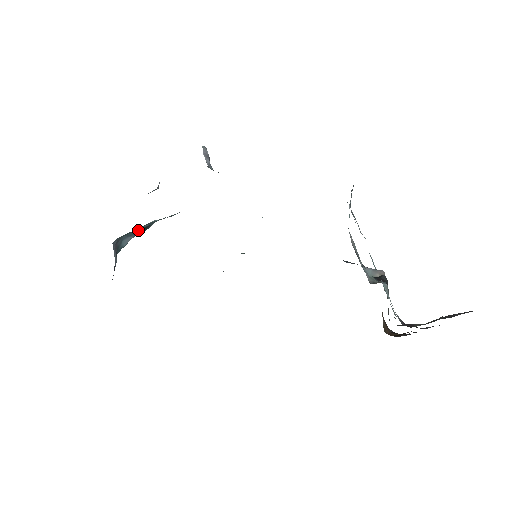
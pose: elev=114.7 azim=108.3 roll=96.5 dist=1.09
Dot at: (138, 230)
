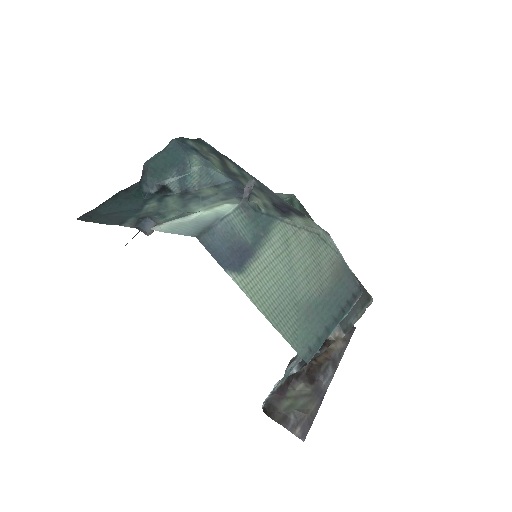
Dot at: (160, 185)
